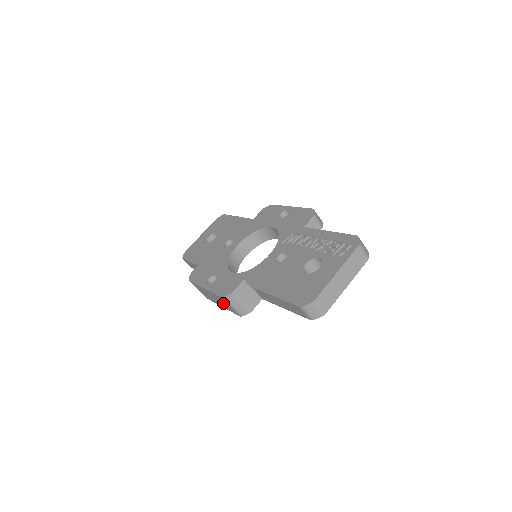
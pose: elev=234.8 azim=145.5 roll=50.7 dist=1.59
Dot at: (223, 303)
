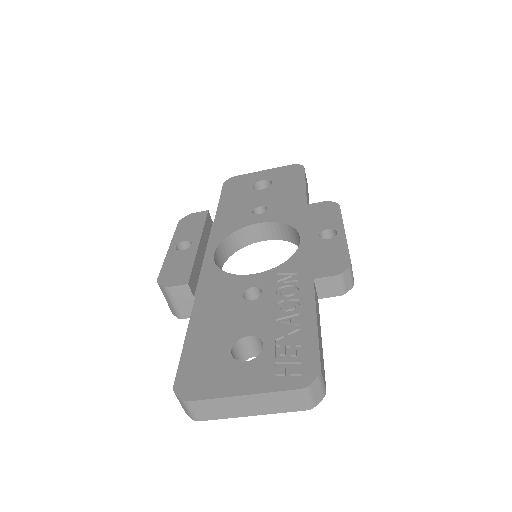
Dot at: occluded
